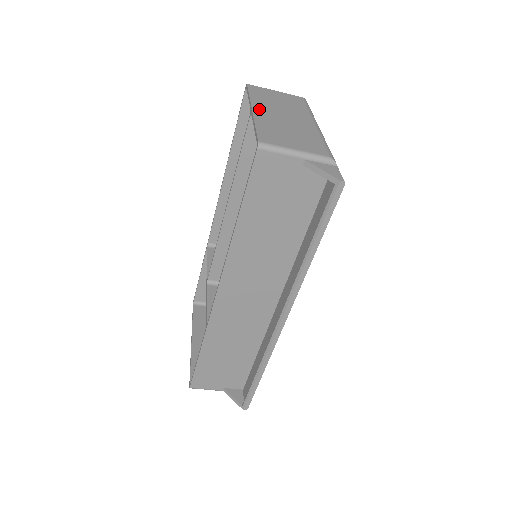
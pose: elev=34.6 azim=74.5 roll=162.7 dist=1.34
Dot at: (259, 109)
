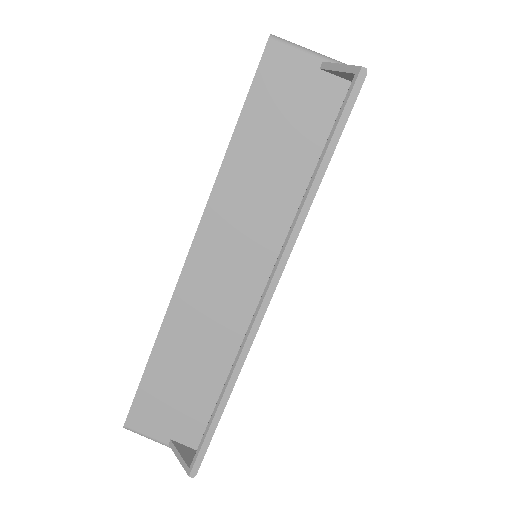
Dot at: occluded
